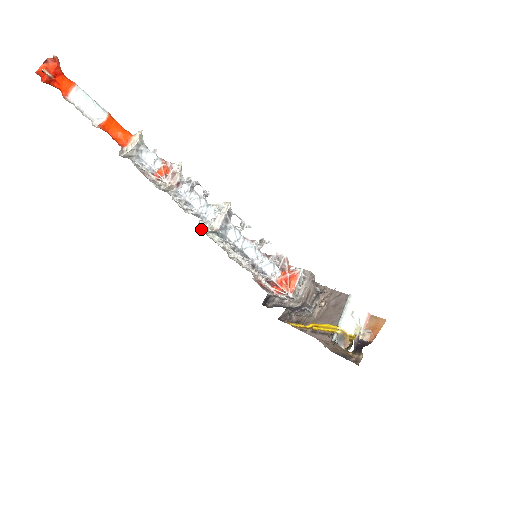
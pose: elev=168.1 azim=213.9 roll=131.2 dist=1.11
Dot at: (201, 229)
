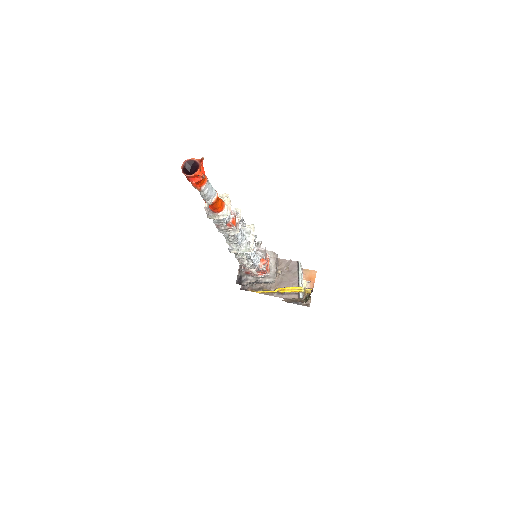
Dot at: (234, 251)
